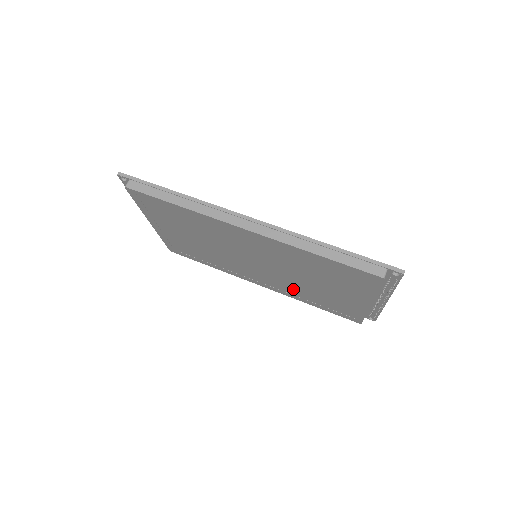
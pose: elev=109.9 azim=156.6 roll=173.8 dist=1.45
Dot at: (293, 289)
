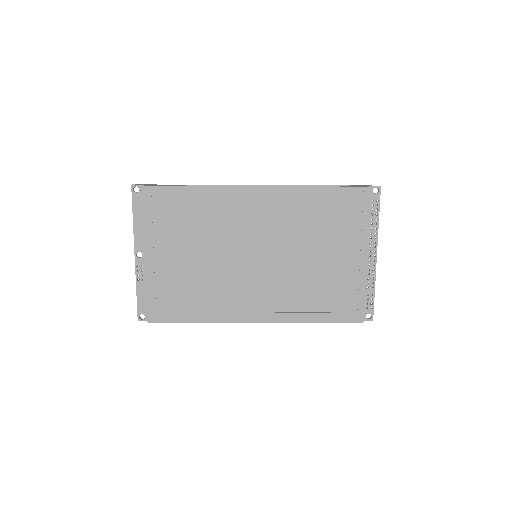
Dot at: (294, 294)
